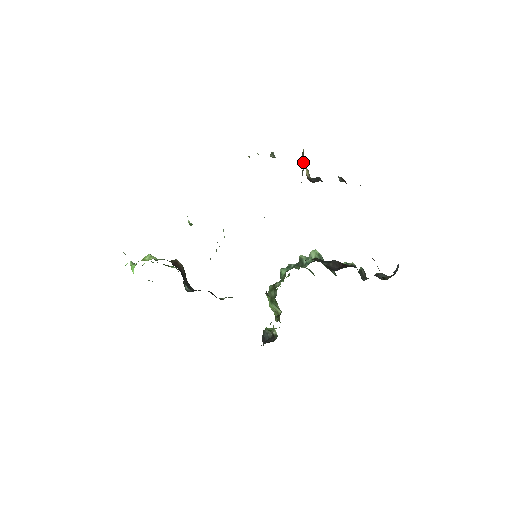
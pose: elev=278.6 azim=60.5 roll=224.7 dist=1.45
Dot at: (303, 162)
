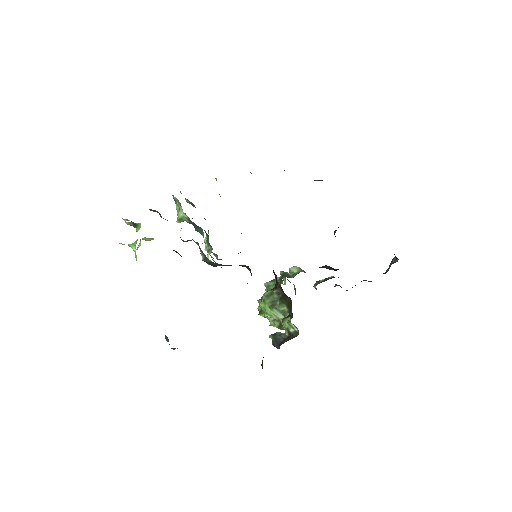
Dot at: occluded
